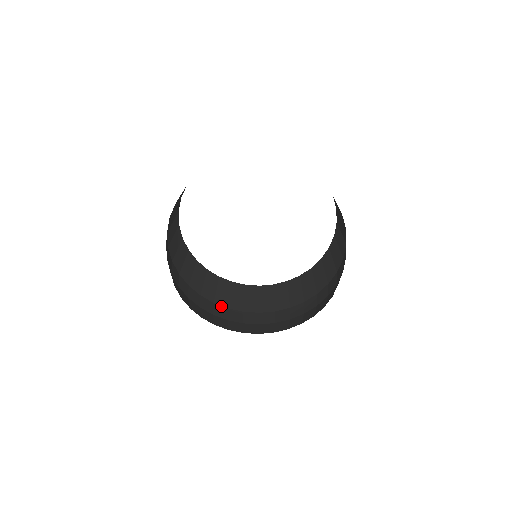
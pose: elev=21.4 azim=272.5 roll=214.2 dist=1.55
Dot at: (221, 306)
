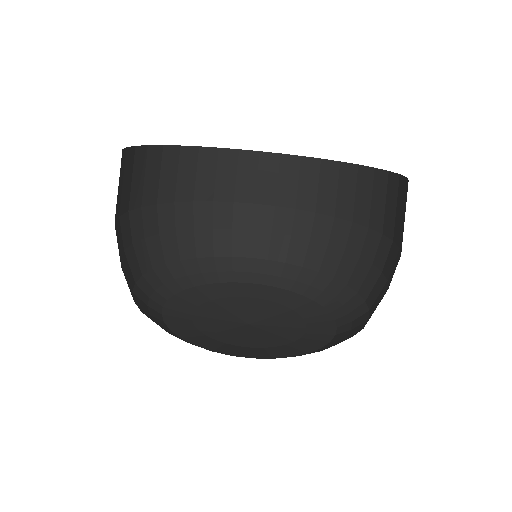
Dot at: (166, 204)
